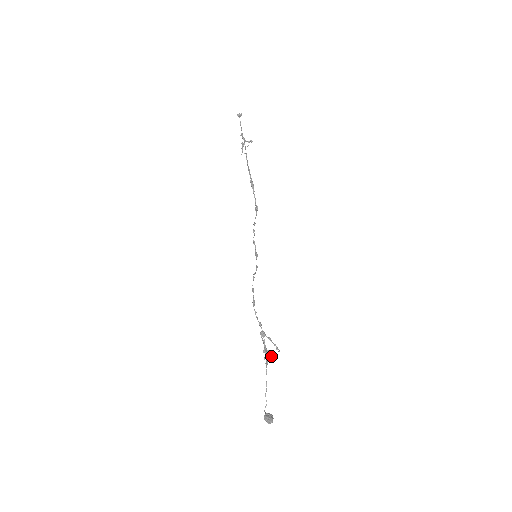
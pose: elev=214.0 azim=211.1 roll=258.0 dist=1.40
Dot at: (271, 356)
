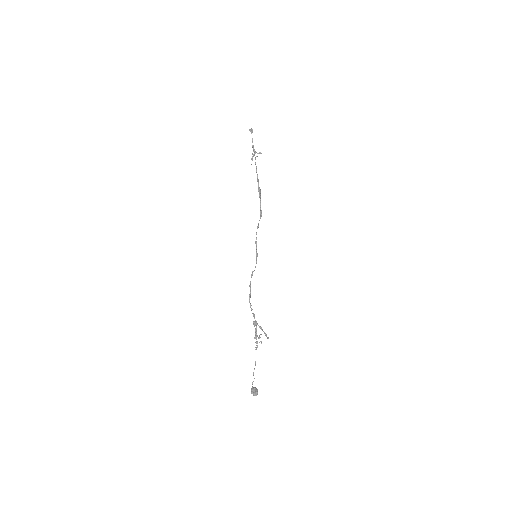
Dot at: (261, 341)
